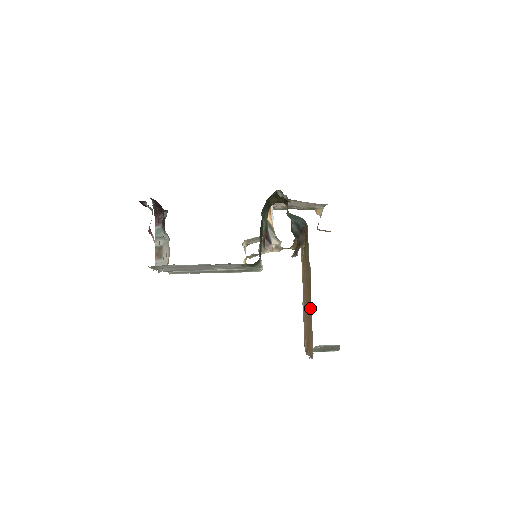
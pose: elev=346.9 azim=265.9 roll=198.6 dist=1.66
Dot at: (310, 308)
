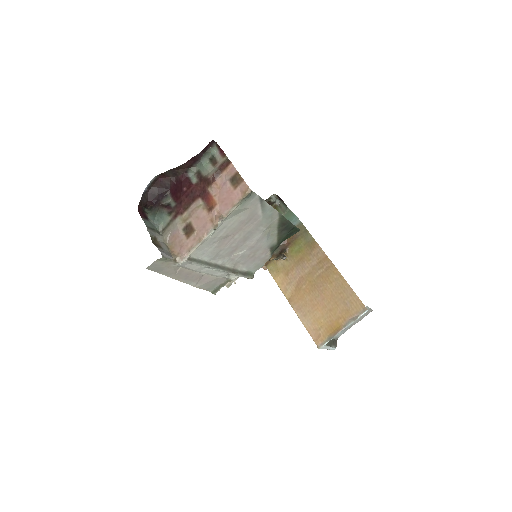
Dot at: (334, 280)
